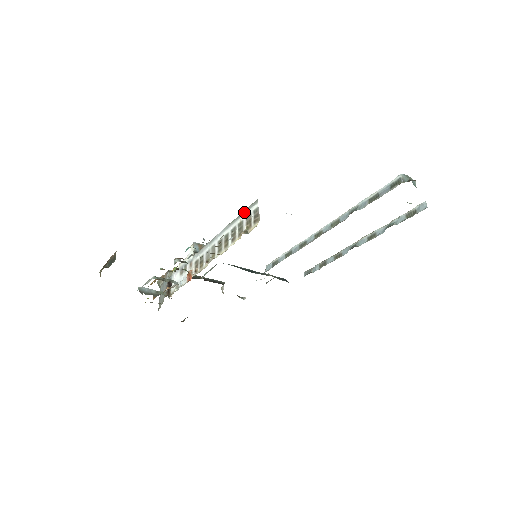
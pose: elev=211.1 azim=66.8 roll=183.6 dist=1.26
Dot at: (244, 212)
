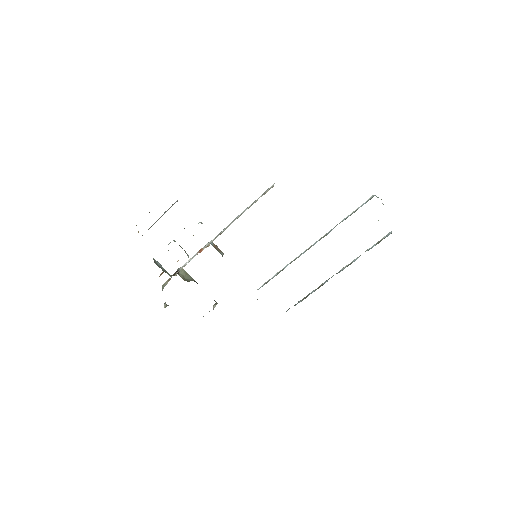
Dot at: (262, 194)
